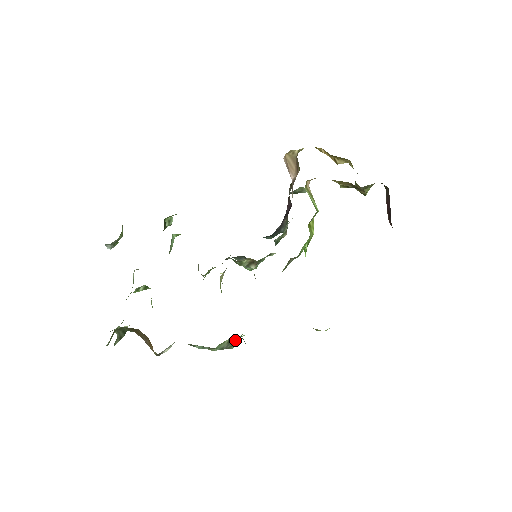
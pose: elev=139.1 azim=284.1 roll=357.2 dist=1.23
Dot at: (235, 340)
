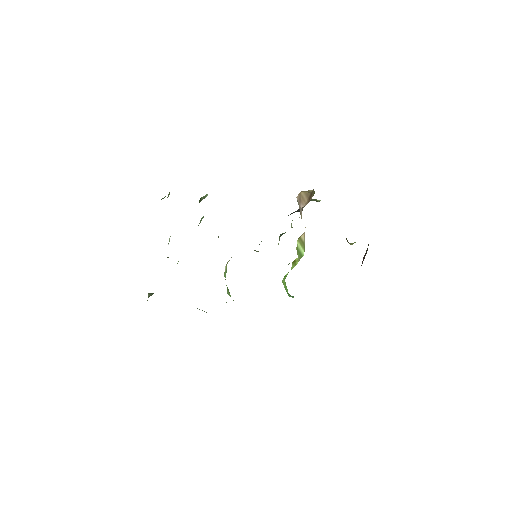
Dot at: occluded
